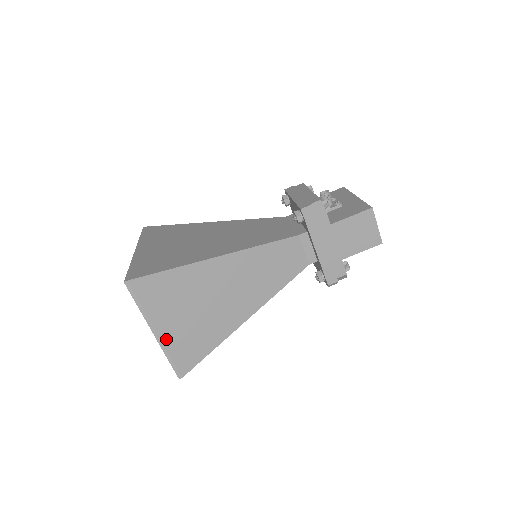
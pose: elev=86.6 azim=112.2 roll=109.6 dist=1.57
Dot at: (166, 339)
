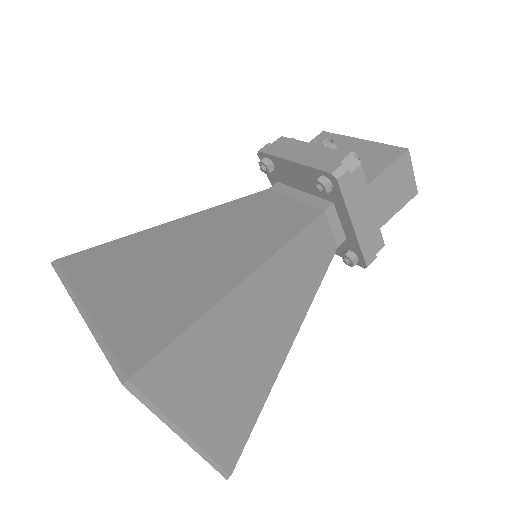
Dot at: (201, 437)
